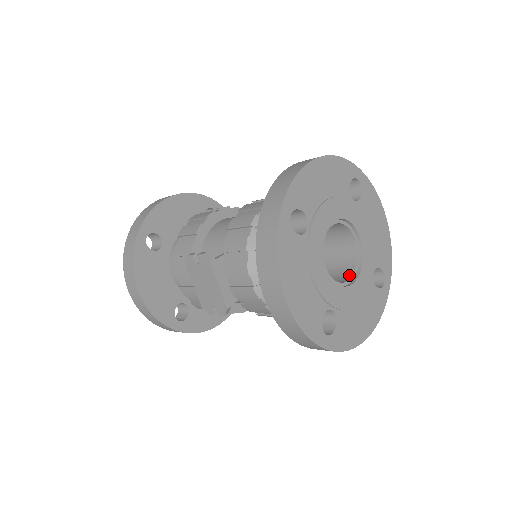
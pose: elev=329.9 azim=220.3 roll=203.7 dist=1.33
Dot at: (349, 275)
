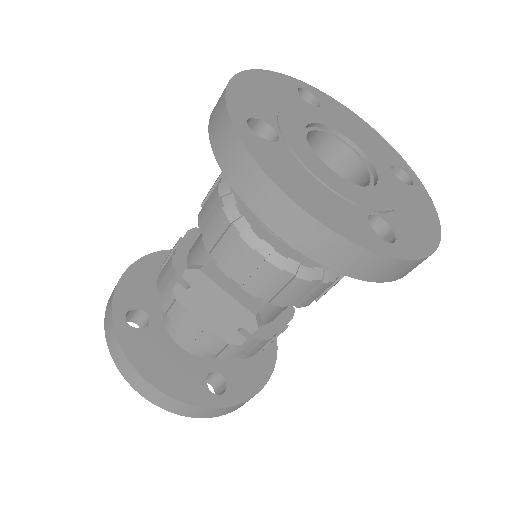
Dot at: (366, 181)
